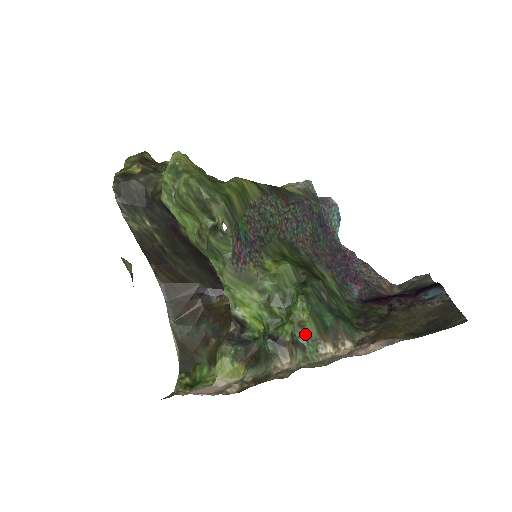
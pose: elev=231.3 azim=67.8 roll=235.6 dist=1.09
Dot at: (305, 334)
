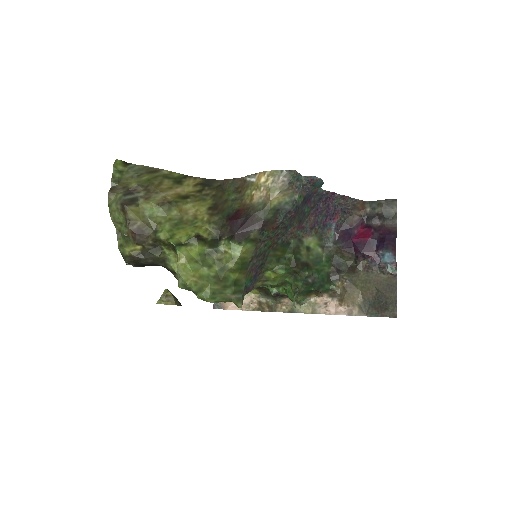
Dot at: (298, 301)
